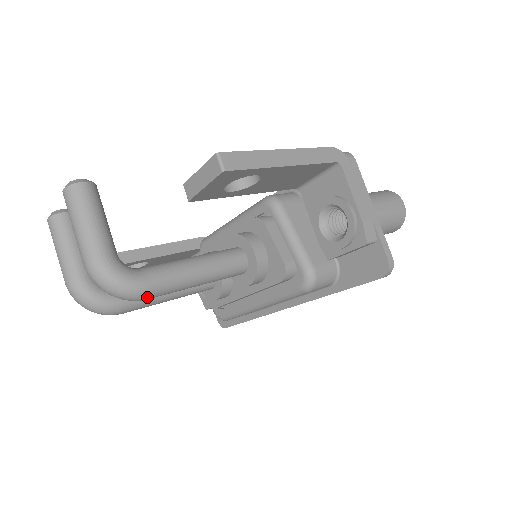
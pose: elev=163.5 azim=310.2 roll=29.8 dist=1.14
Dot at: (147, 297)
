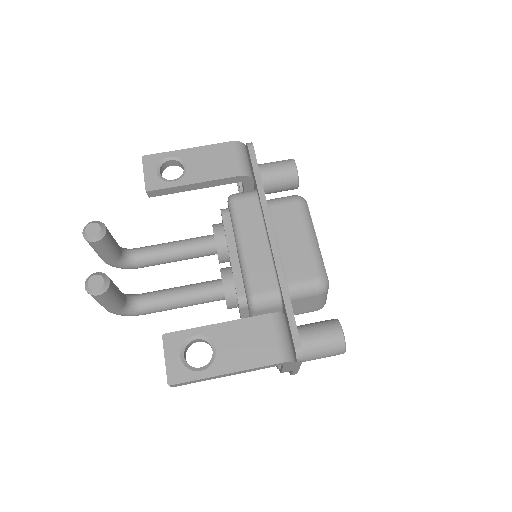
Dot at: occluded
